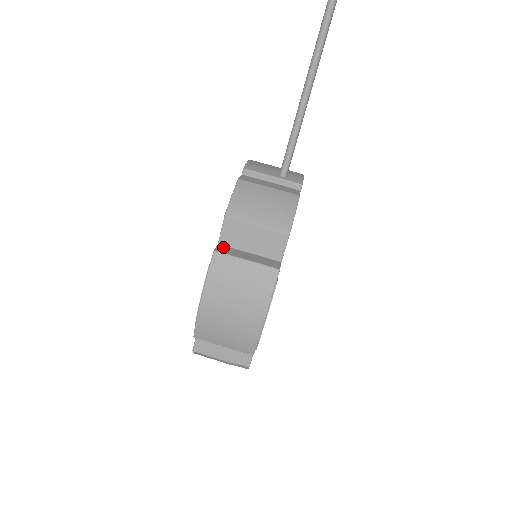
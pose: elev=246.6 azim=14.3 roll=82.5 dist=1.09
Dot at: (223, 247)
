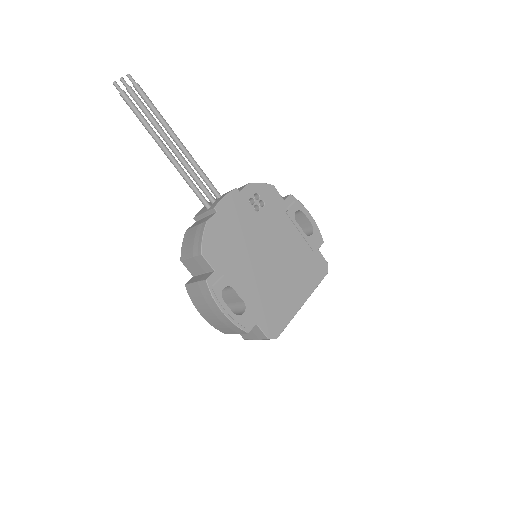
Dot at: (193, 278)
